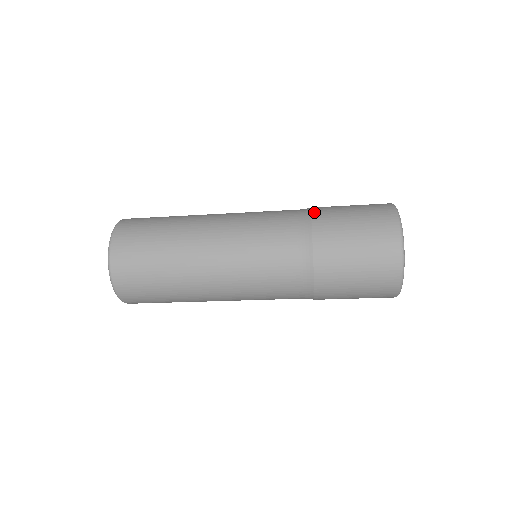
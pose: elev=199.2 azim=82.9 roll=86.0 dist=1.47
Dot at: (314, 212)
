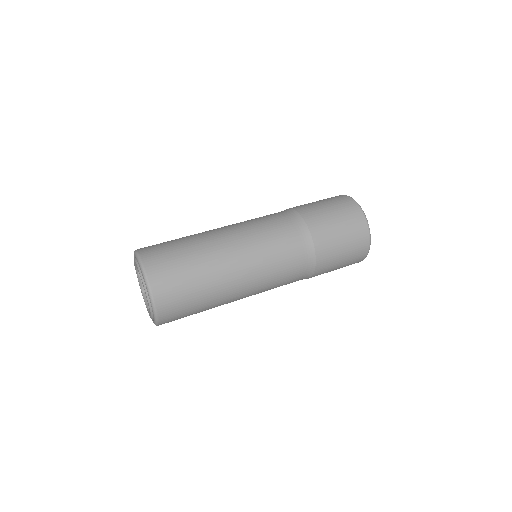
Dot at: (303, 215)
